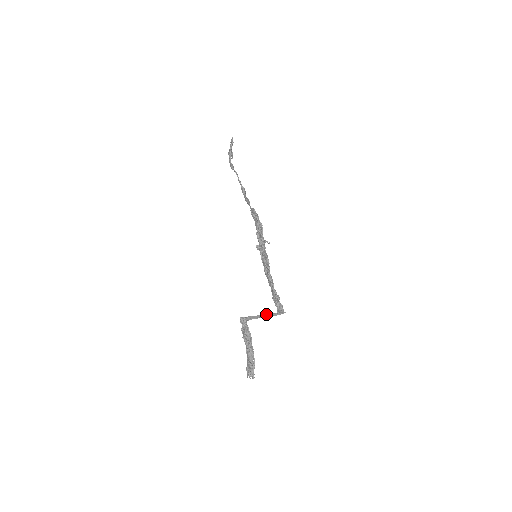
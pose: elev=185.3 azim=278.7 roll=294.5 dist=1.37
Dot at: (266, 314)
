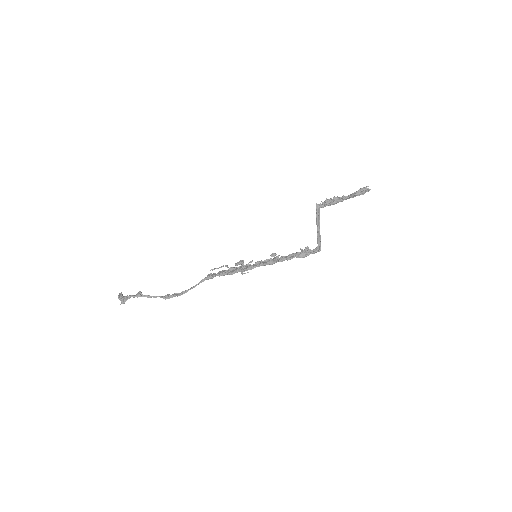
Dot at: (319, 226)
